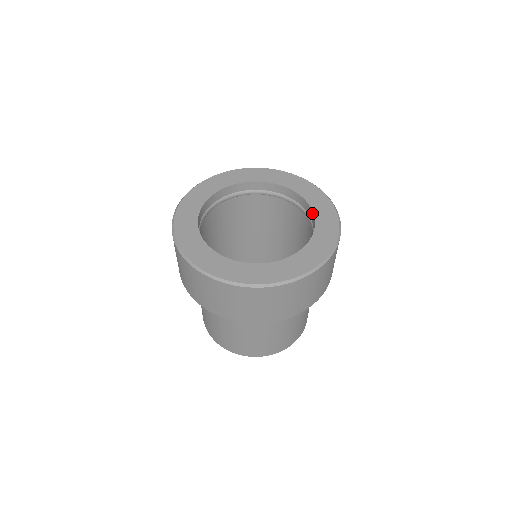
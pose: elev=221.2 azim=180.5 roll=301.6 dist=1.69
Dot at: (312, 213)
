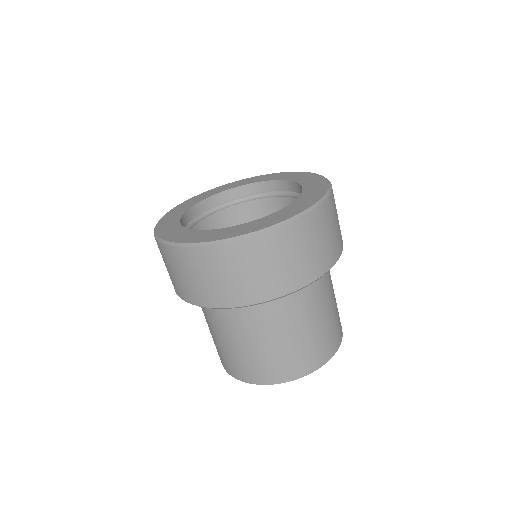
Dot at: occluded
